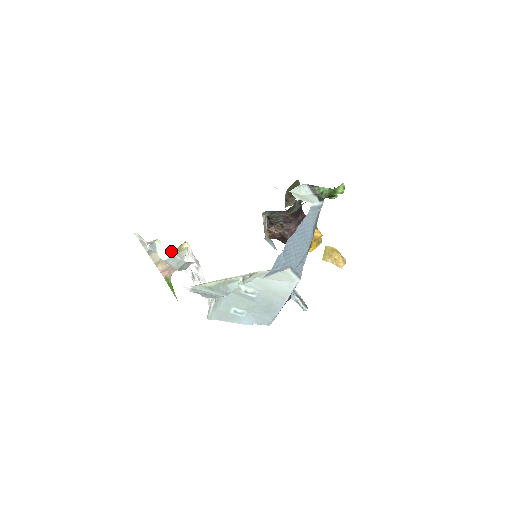
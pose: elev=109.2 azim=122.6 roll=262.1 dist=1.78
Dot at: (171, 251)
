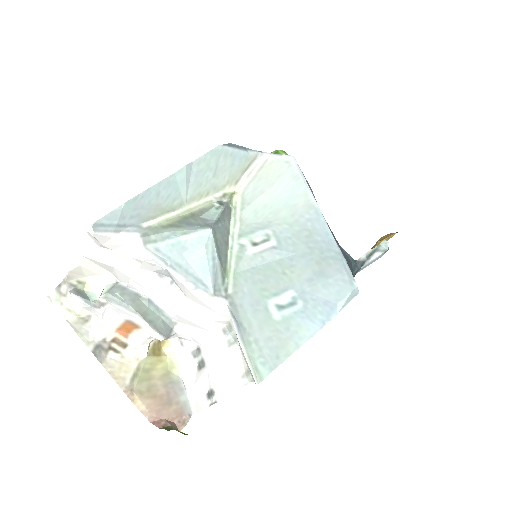
Dot at: (139, 348)
